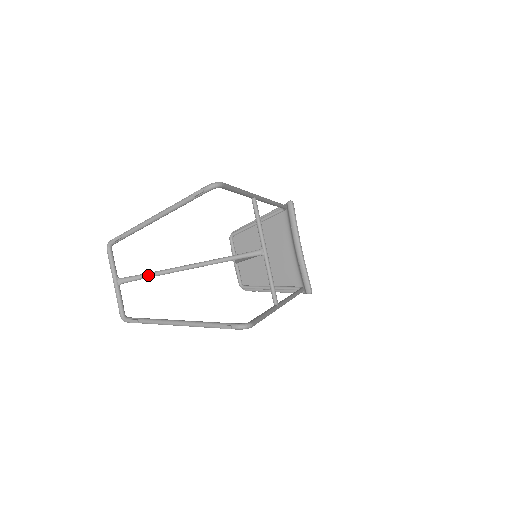
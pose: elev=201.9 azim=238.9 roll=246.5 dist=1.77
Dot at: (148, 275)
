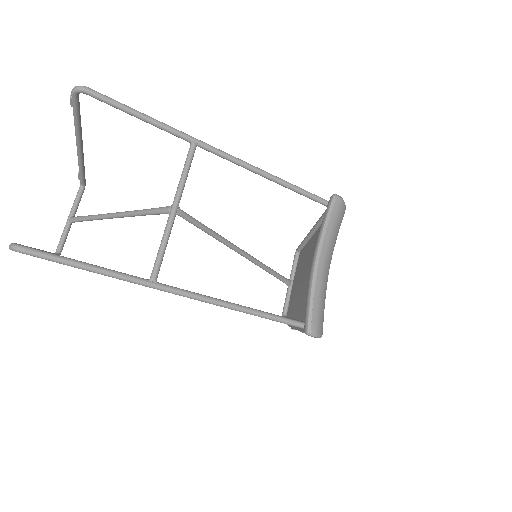
Dot at: (86, 217)
